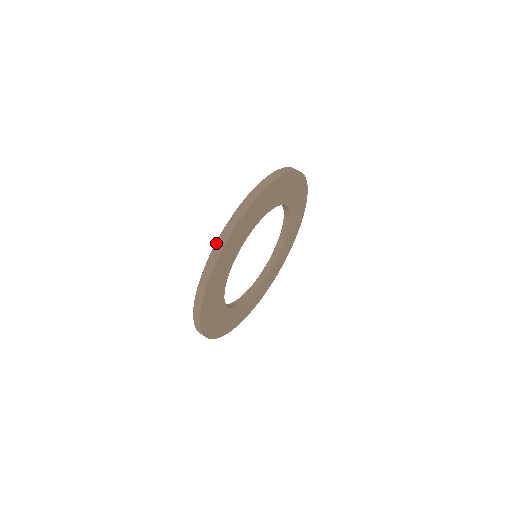
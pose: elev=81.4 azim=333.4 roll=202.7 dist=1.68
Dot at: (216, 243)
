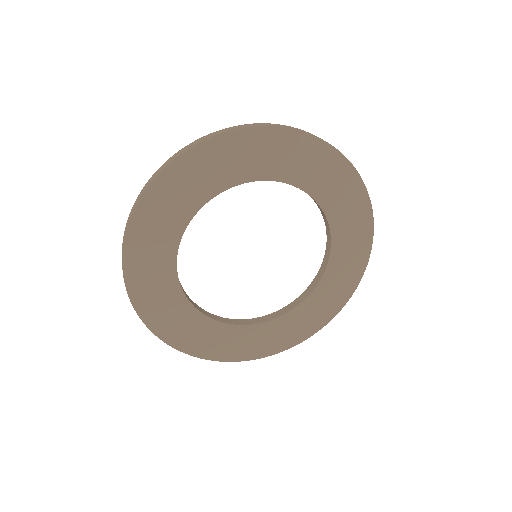
Dot at: (253, 123)
